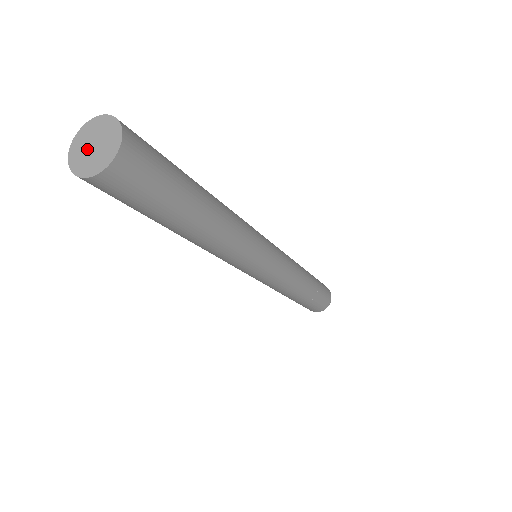
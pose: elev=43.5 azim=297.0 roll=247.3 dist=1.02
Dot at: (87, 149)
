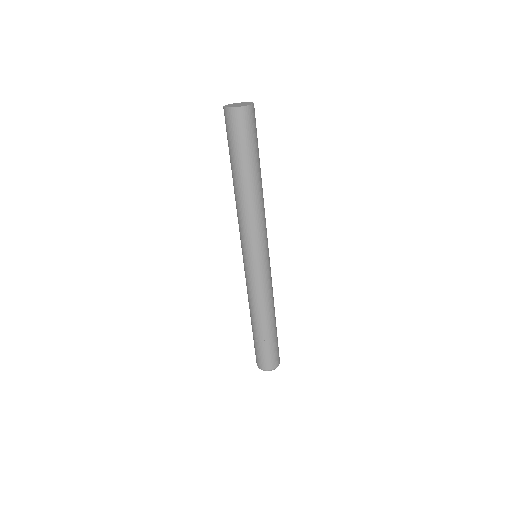
Dot at: (235, 105)
